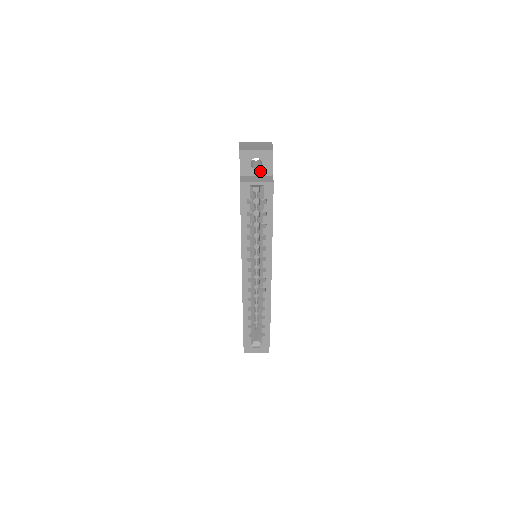
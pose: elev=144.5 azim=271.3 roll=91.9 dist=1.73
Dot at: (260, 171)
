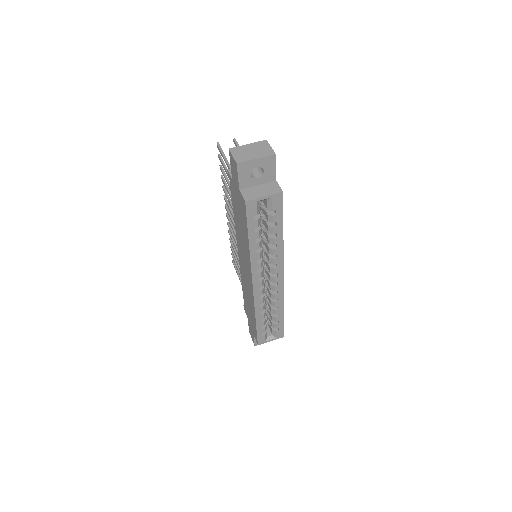
Dot at: (262, 179)
